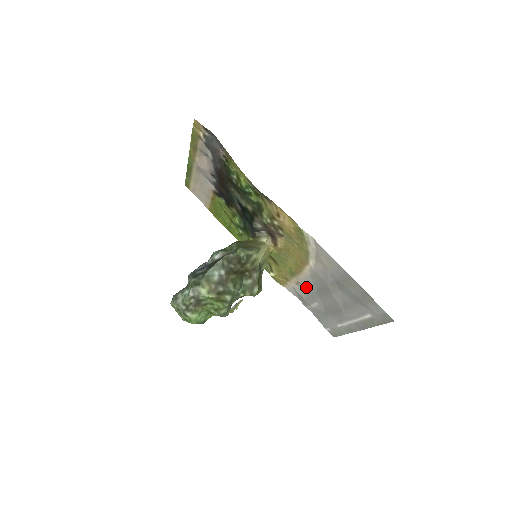
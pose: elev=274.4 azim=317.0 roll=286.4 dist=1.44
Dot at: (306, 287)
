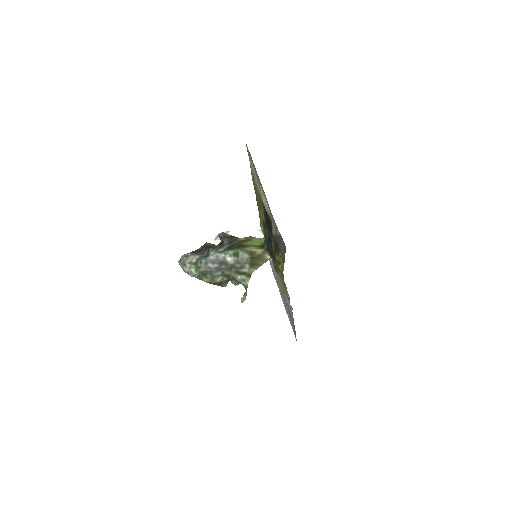
Dot at: occluded
